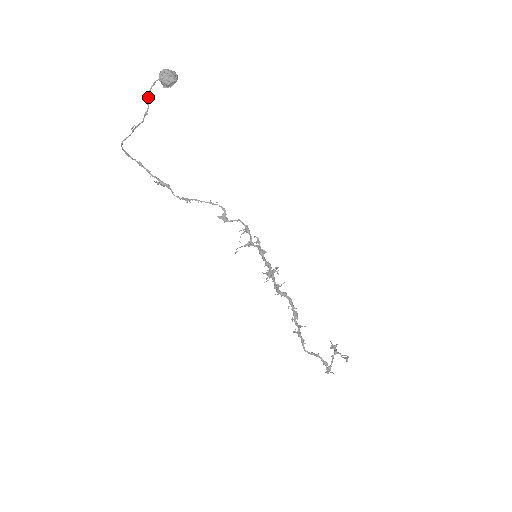
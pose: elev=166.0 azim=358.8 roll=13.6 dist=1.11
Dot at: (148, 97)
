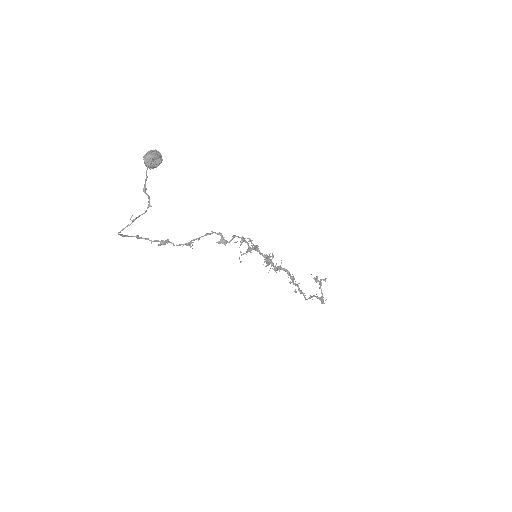
Dot at: (145, 190)
